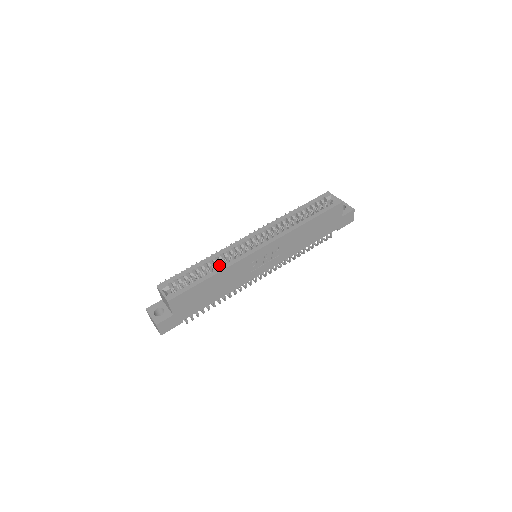
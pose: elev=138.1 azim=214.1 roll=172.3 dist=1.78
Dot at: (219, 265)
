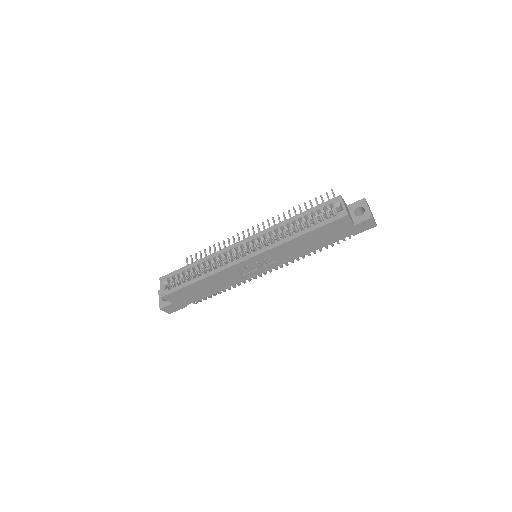
Dot at: (209, 269)
